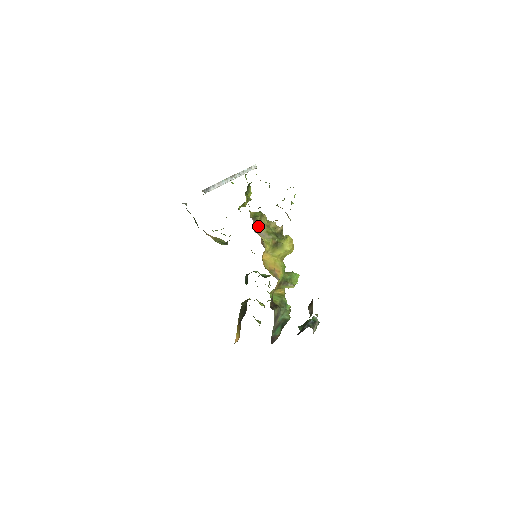
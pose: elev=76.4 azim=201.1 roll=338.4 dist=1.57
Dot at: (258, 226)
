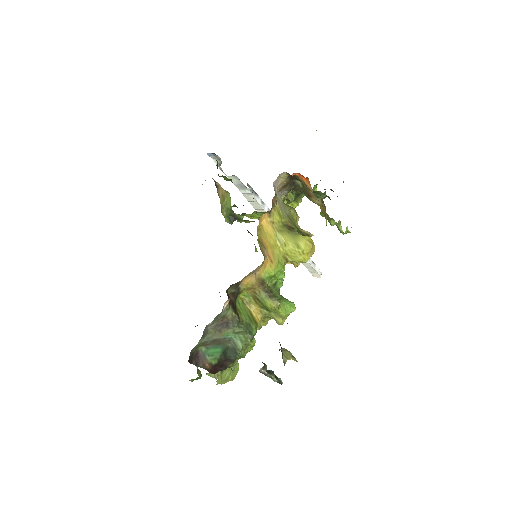
Dot at: (282, 203)
